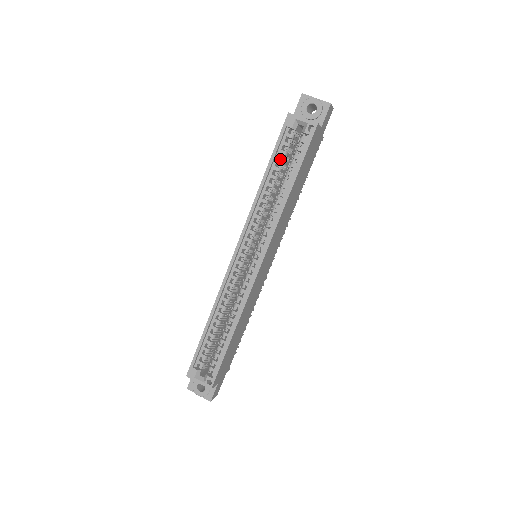
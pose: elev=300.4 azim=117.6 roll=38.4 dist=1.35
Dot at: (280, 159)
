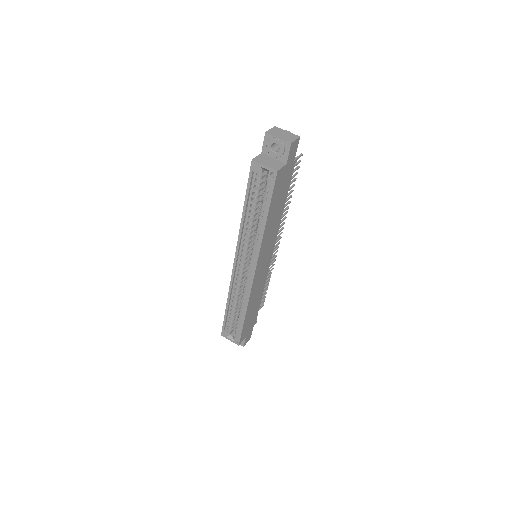
Dot at: (254, 196)
